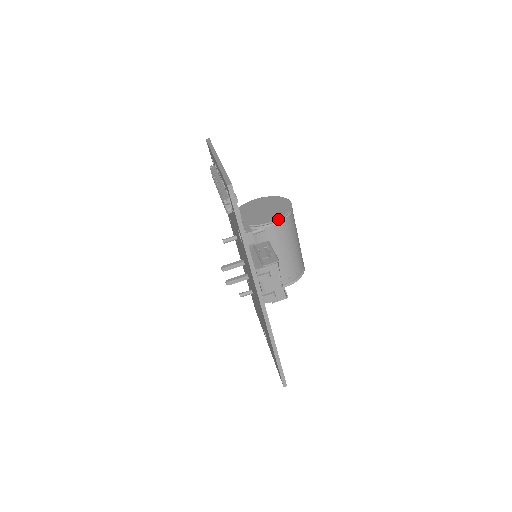
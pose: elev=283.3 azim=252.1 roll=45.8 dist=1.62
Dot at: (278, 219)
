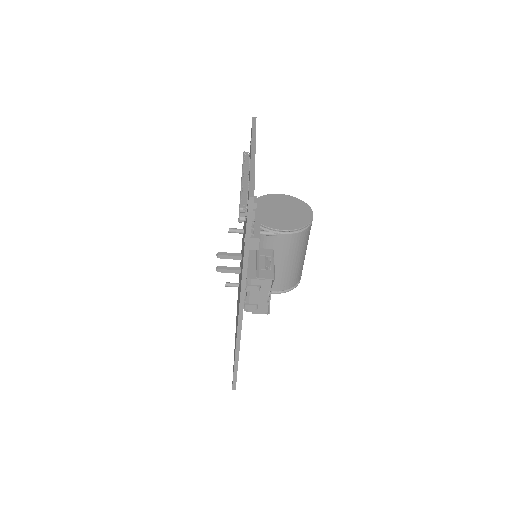
Dot at: (293, 230)
